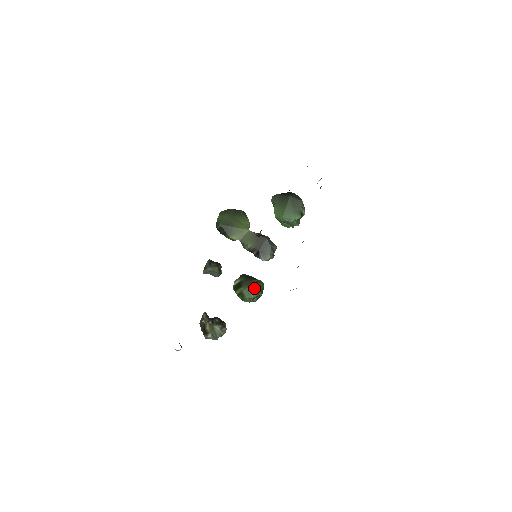
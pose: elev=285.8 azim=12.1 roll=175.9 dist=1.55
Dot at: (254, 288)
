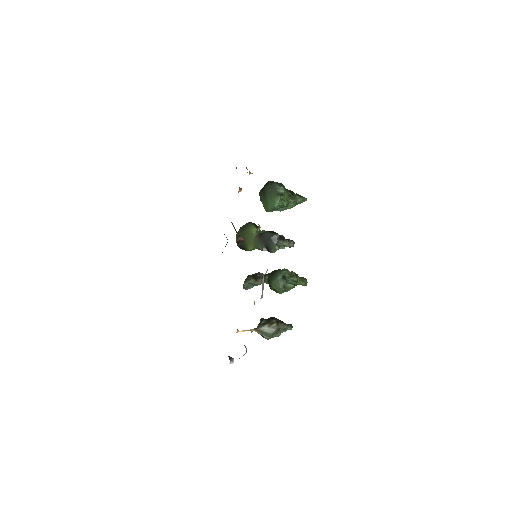
Dot at: (277, 280)
